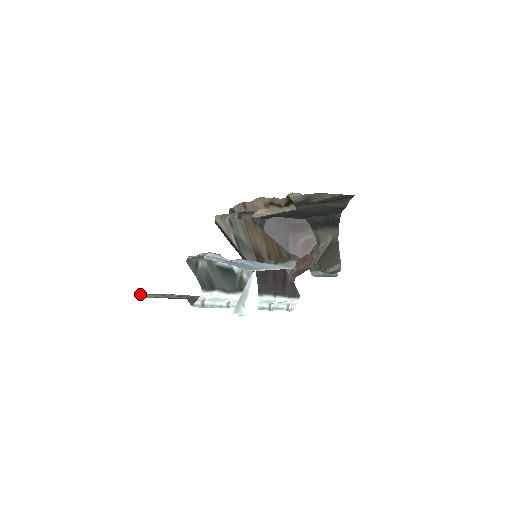
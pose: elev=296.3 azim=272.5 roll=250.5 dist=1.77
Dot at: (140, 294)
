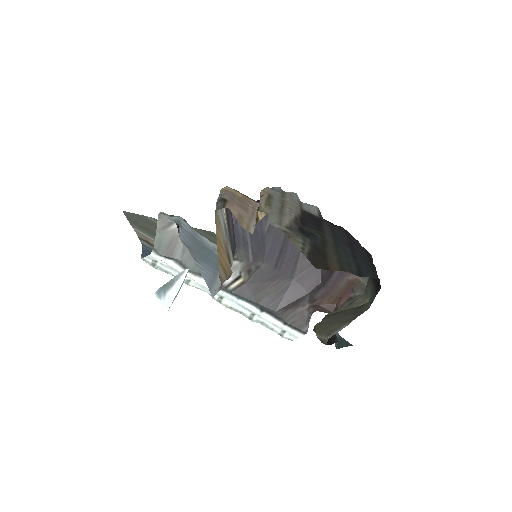
Dot at: (154, 218)
